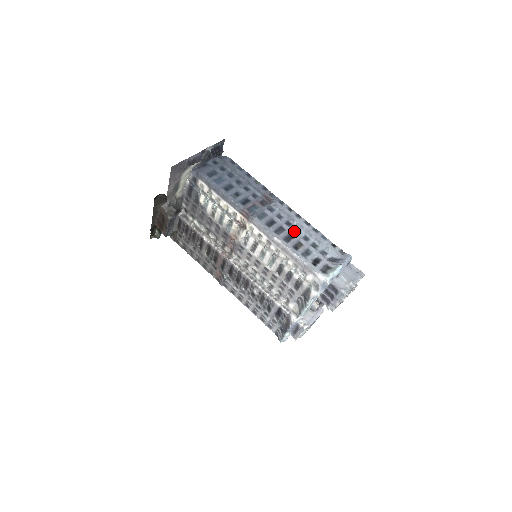
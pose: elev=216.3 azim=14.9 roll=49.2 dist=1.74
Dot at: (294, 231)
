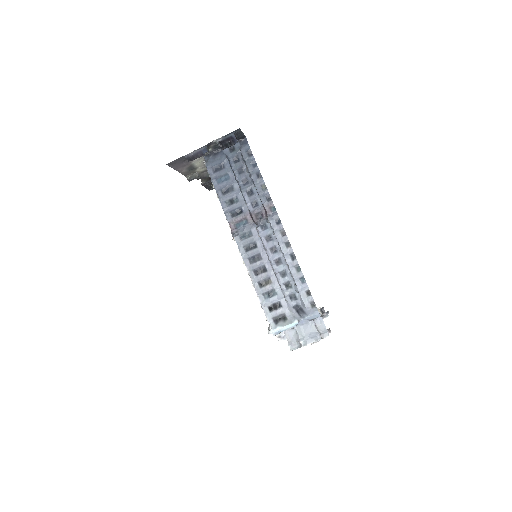
Dot at: (274, 261)
